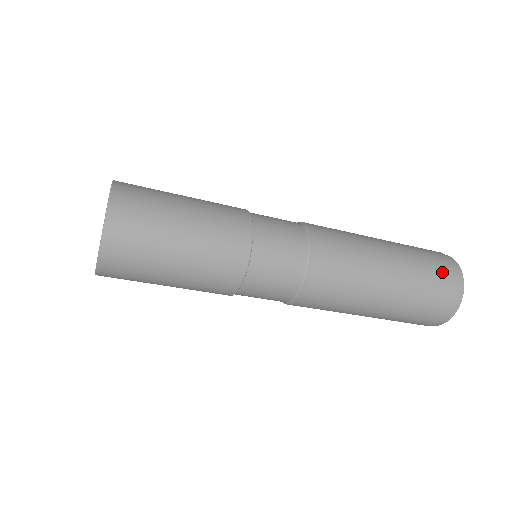
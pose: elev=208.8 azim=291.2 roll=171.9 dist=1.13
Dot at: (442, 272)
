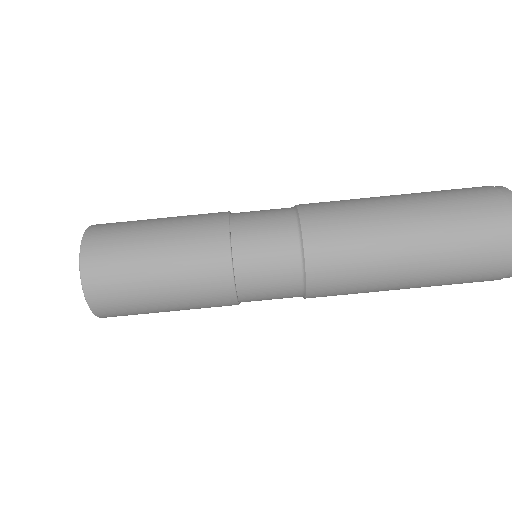
Dot at: (470, 189)
